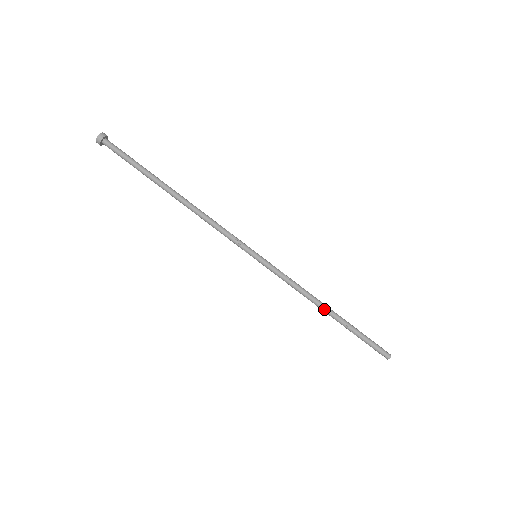
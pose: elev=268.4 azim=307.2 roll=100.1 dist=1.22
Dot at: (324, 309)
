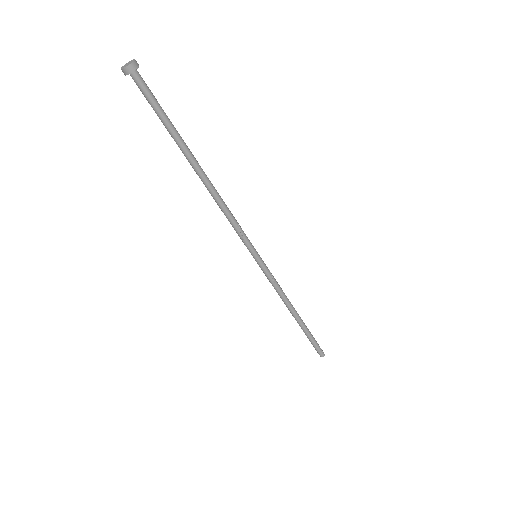
Dot at: (292, 314)
